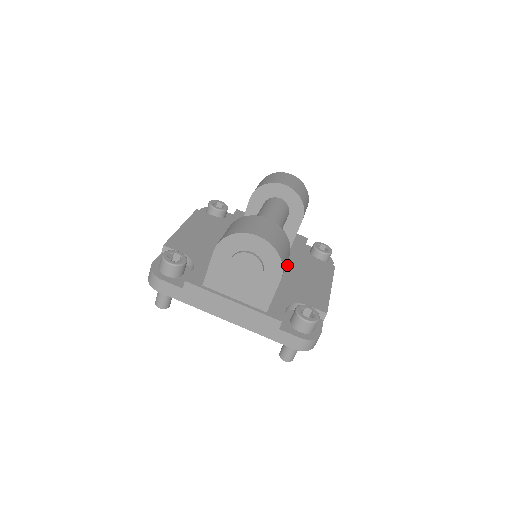
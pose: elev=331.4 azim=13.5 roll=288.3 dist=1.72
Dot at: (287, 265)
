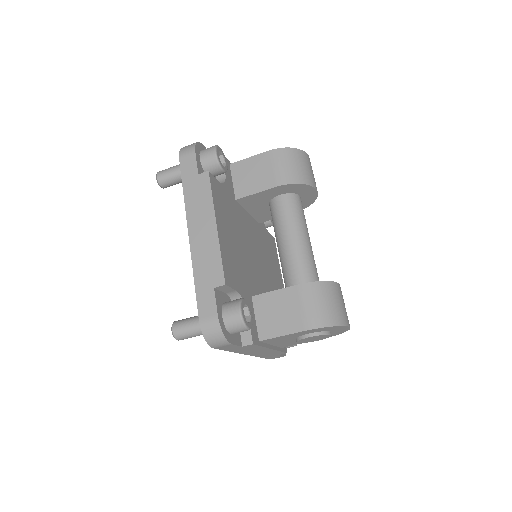
Dot at: (266, 258)
